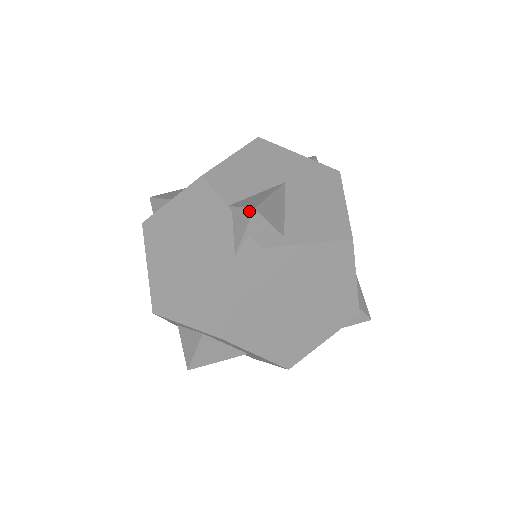
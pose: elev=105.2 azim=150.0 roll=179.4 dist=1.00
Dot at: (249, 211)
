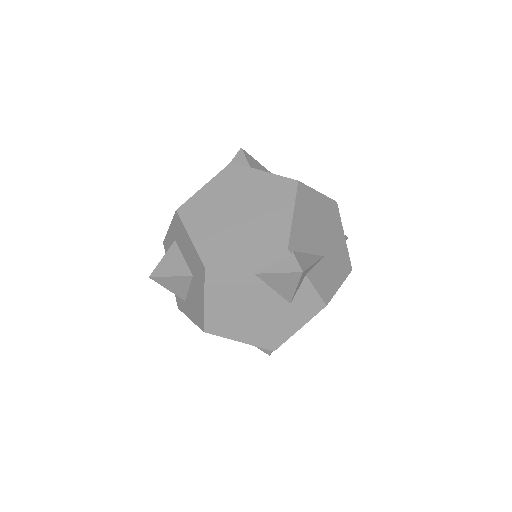
Dot at: (239, 152)
